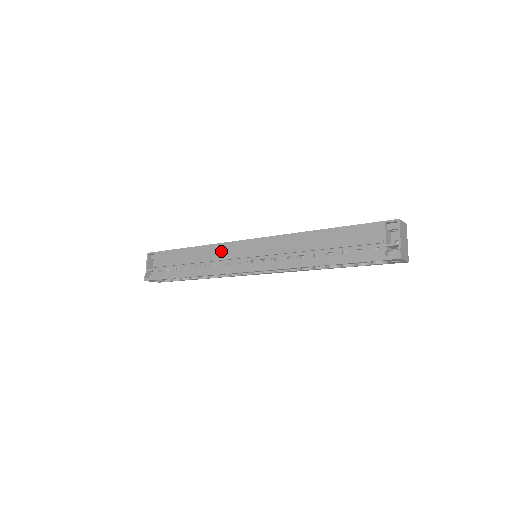
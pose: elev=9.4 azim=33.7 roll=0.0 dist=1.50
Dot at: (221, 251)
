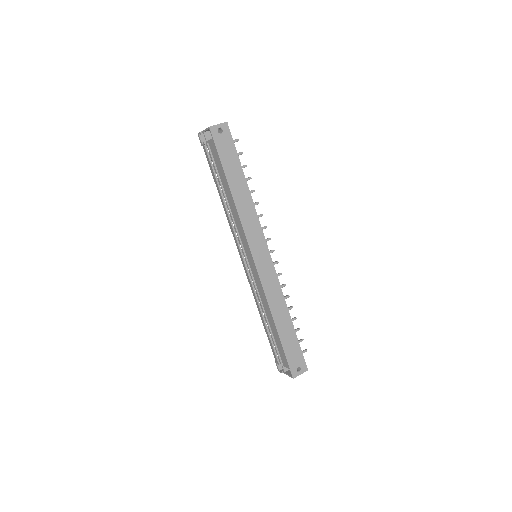
Dot at: (240, 229)
